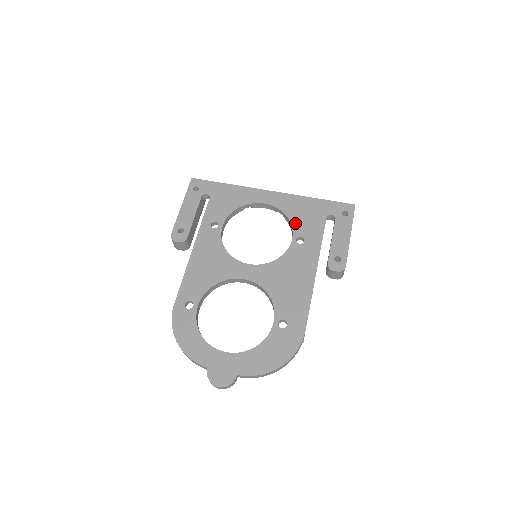
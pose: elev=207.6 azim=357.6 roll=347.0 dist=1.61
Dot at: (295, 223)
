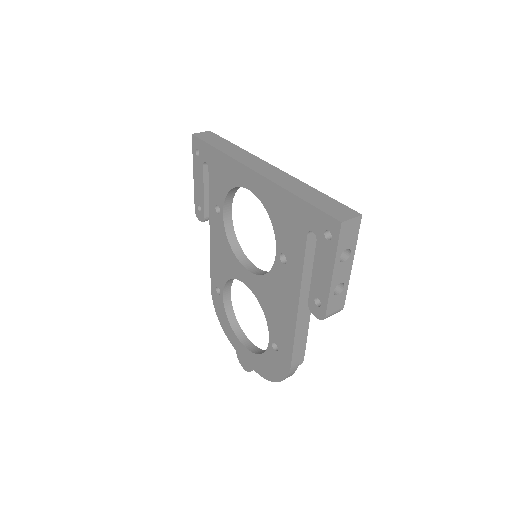
Dot at: (277, 231)
